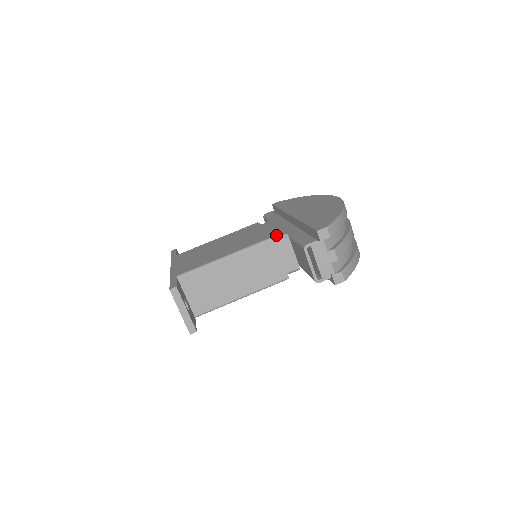
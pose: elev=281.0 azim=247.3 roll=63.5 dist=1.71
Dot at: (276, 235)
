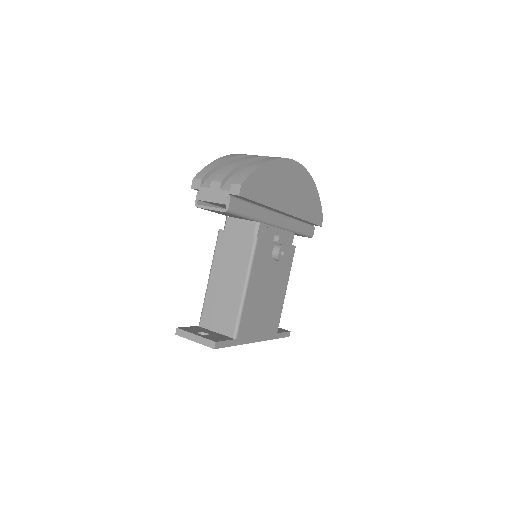
Dot at: occluded
